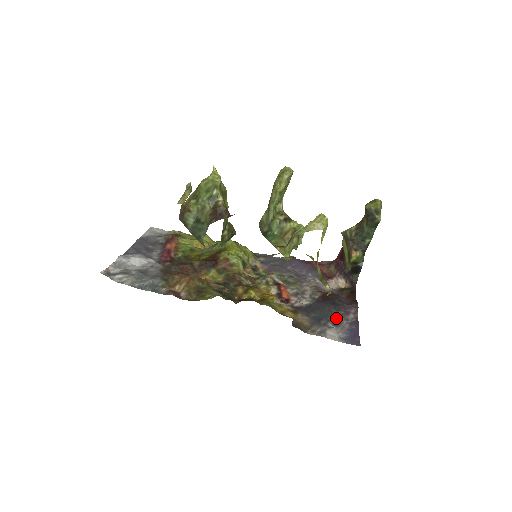
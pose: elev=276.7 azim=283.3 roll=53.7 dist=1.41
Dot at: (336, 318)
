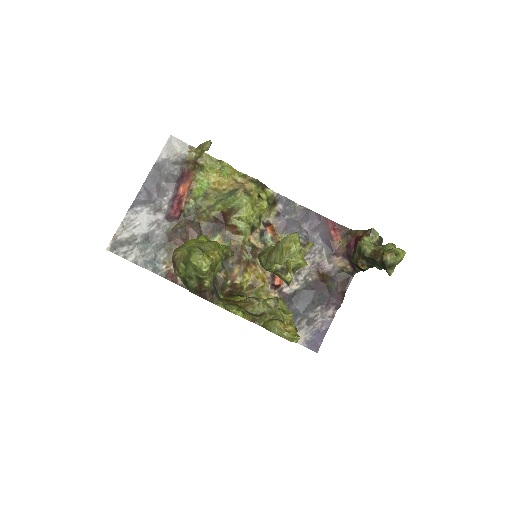
Dot at: (314, 314)
